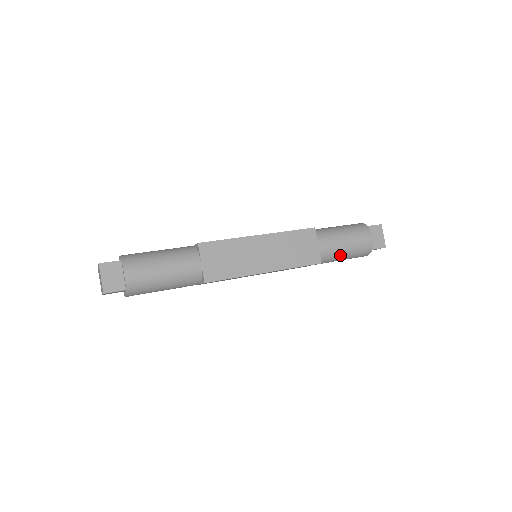
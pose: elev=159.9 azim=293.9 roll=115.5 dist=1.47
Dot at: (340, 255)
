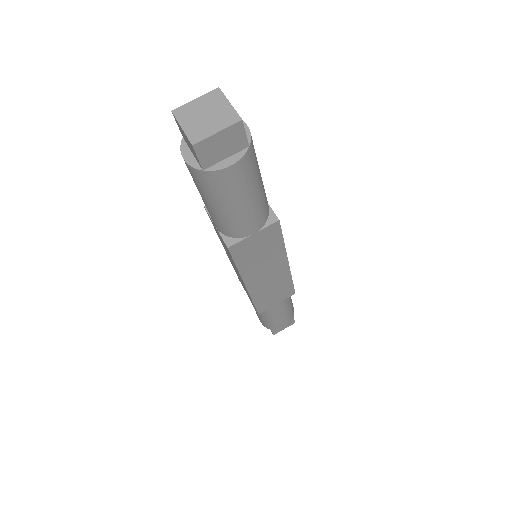
Dot at: (289, 303)
